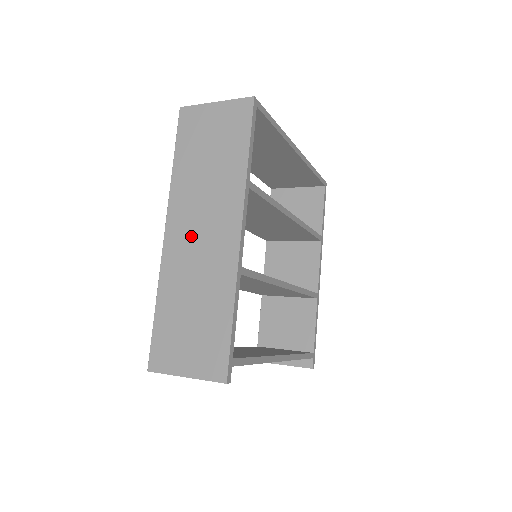
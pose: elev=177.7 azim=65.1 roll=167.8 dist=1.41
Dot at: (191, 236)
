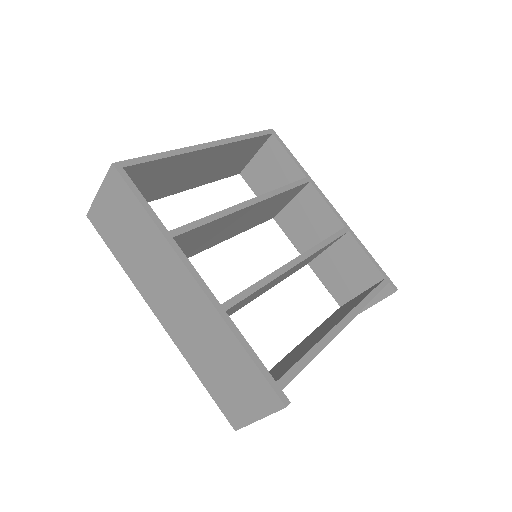
Dot at: (172, 309)
